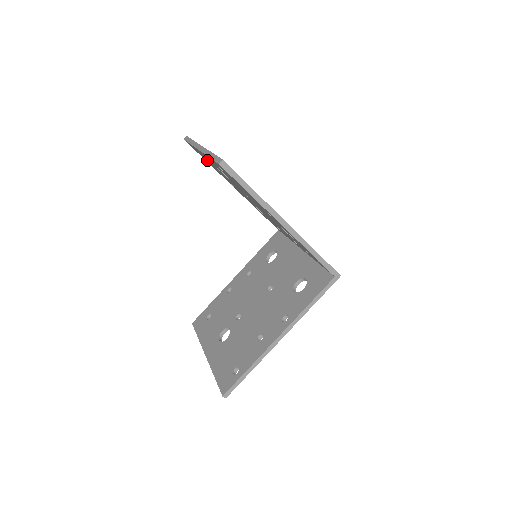
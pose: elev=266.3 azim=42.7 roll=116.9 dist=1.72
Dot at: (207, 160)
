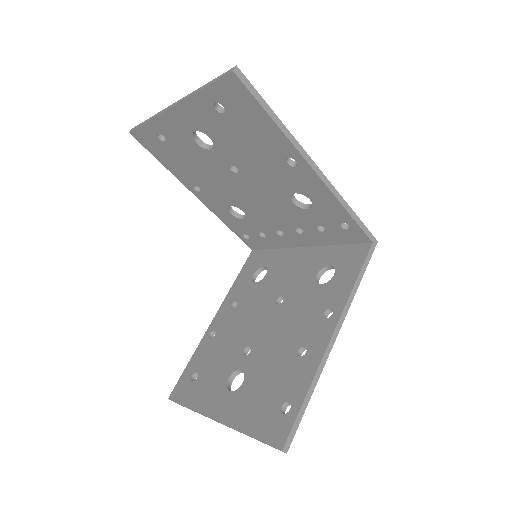
Dot at: (170, 144)
